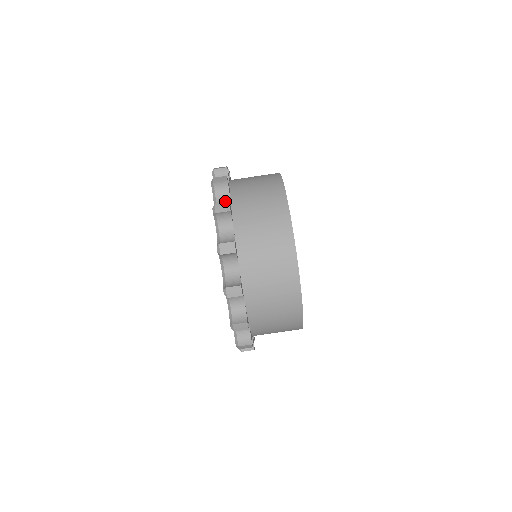
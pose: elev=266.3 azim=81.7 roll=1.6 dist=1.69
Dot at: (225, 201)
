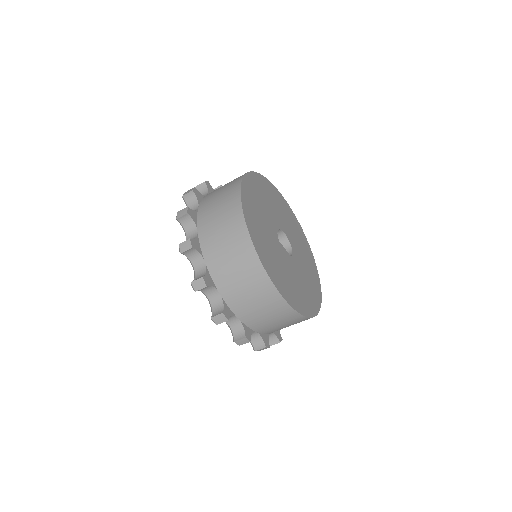
Dot at: (200, 263)
